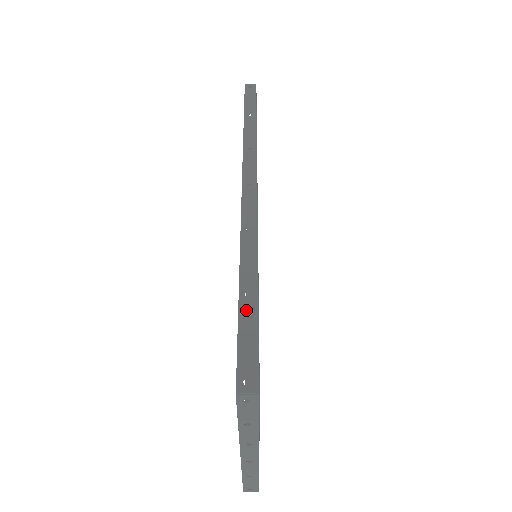
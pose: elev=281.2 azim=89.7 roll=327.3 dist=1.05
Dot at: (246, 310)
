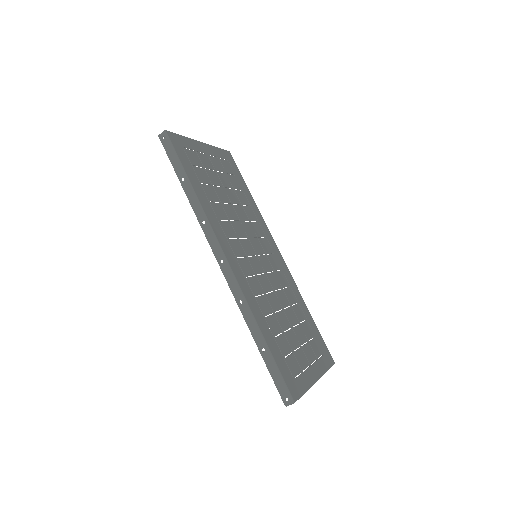
Dot at: (268, 360)
